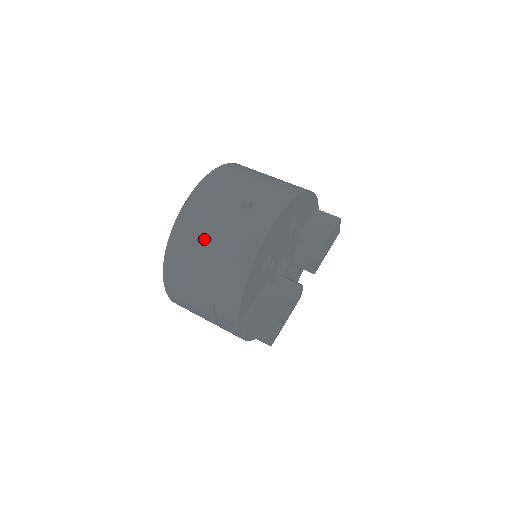
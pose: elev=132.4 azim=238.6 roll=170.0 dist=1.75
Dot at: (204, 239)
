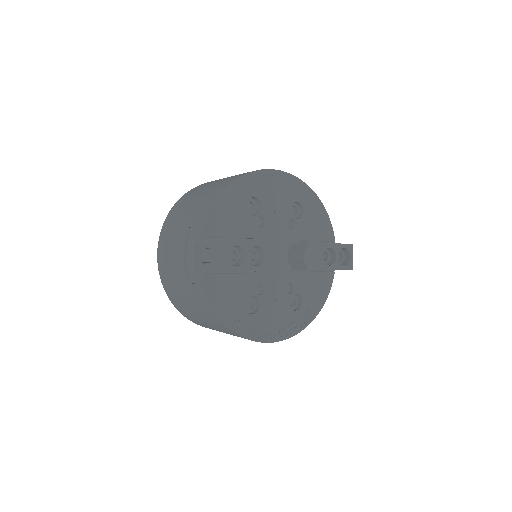
Dot at: (209, 184)
